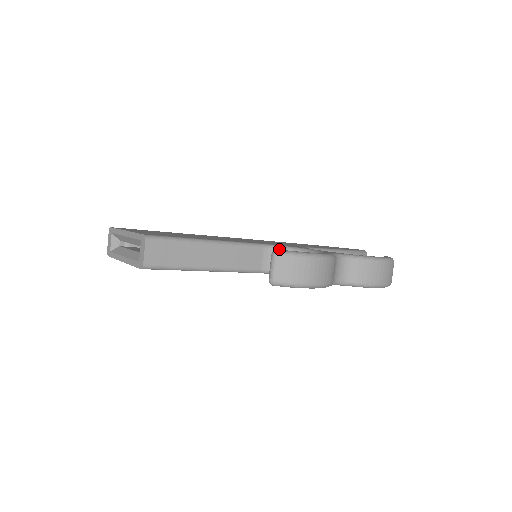
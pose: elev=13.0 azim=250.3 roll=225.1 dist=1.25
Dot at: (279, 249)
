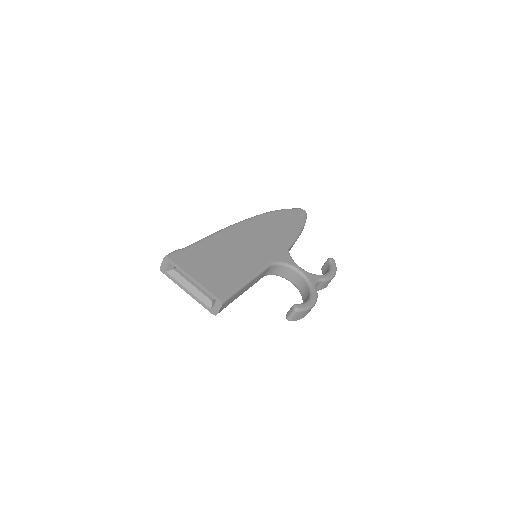
Dot at: (278, 265)
